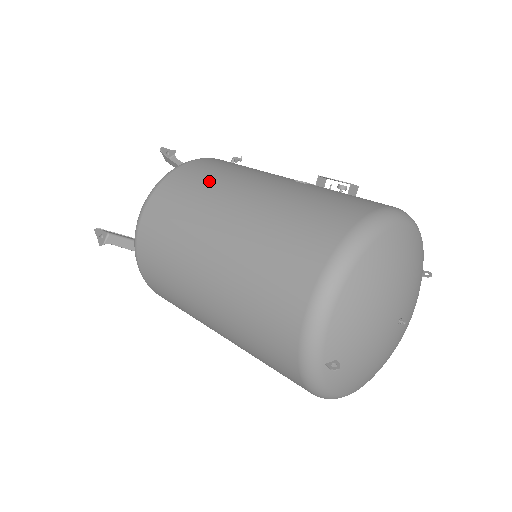
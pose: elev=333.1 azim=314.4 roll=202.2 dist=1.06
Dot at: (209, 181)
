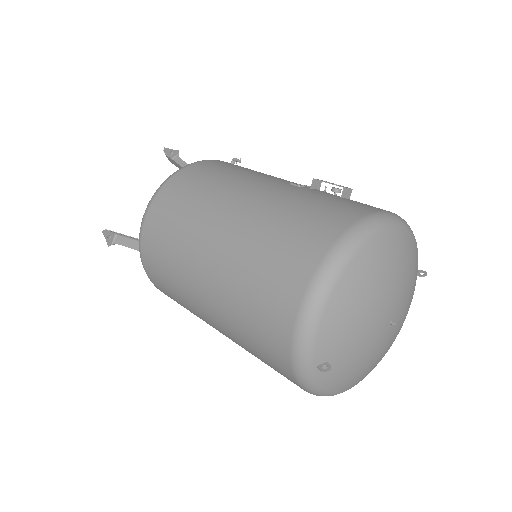
Dot at: (207, 186)
